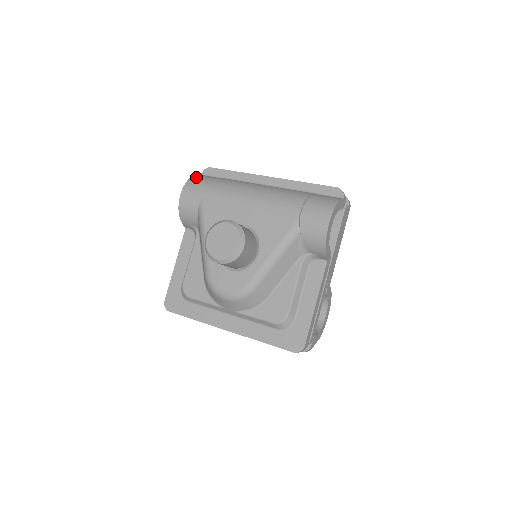
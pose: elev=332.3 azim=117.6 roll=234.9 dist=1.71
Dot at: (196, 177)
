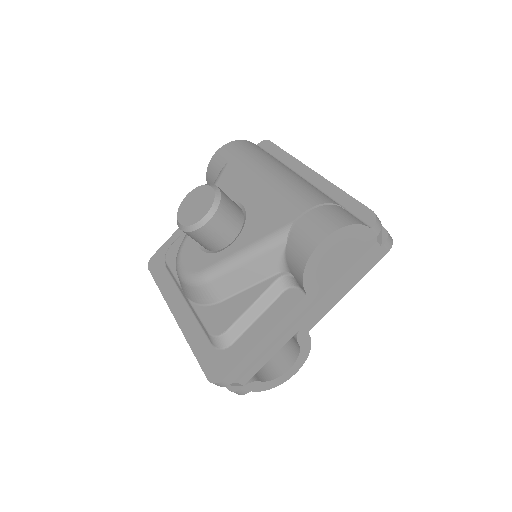
Dot at: (244, 141)
